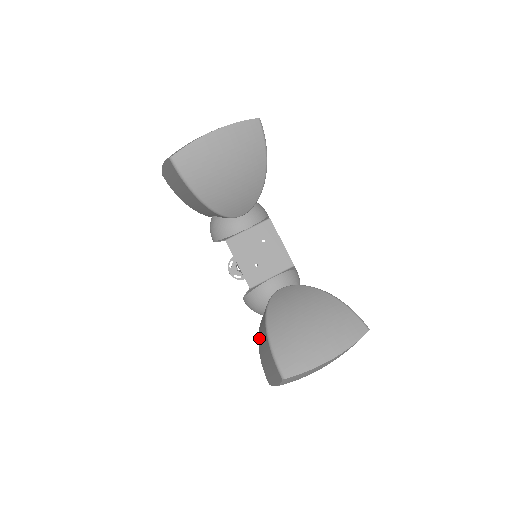
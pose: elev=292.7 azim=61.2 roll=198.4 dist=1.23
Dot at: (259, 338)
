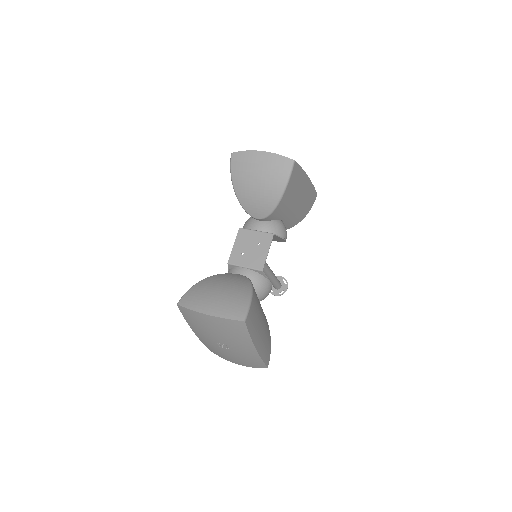
Dot at: occluded
